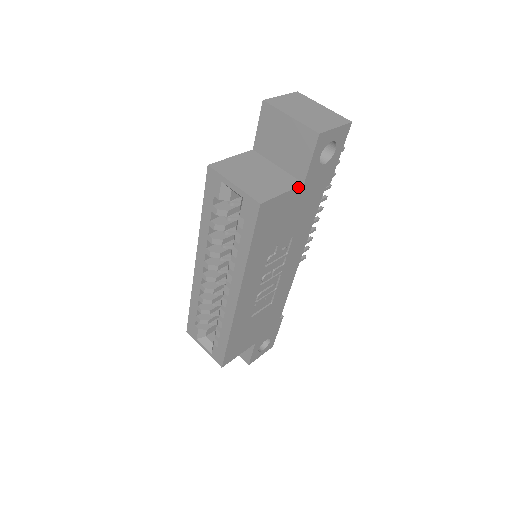
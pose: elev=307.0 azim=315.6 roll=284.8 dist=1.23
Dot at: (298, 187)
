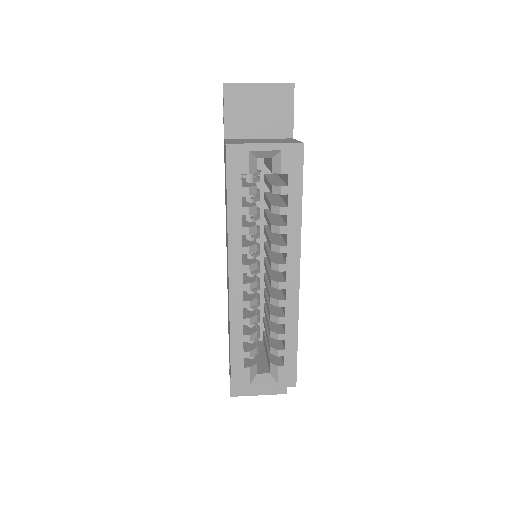
Dot at: occluded
